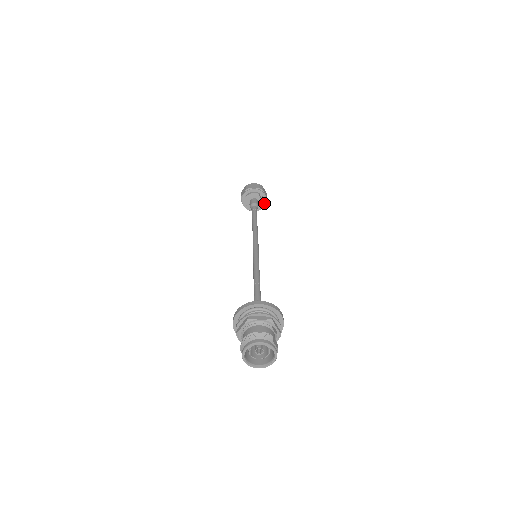
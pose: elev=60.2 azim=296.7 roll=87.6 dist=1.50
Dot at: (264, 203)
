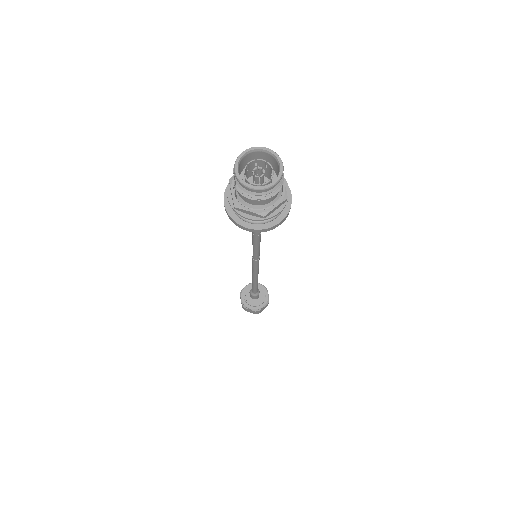
Dot at: (265, 302)
